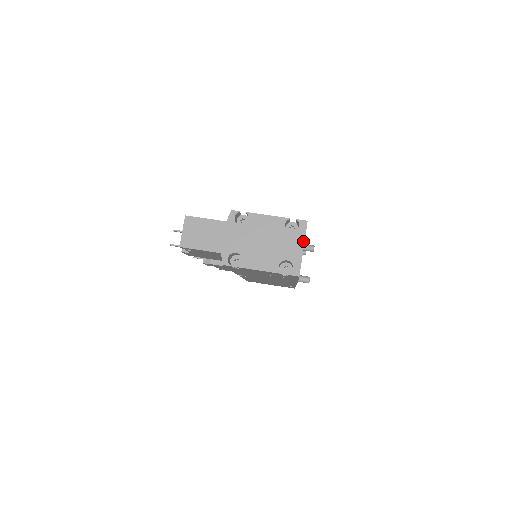
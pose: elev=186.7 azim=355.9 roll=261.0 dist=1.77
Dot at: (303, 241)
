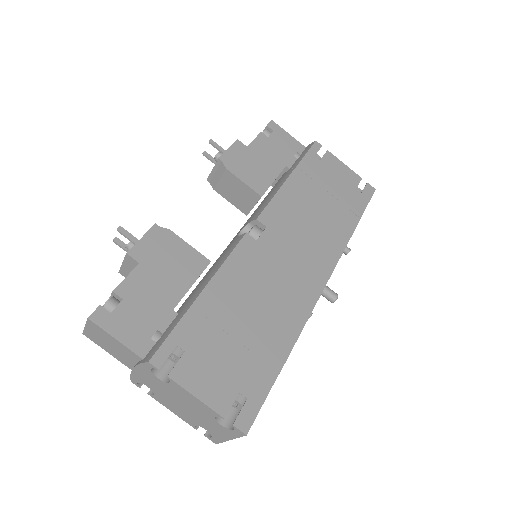
Dot at: (232, 438)
